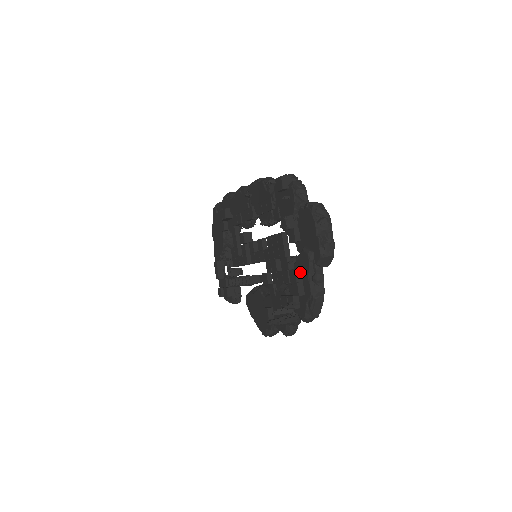
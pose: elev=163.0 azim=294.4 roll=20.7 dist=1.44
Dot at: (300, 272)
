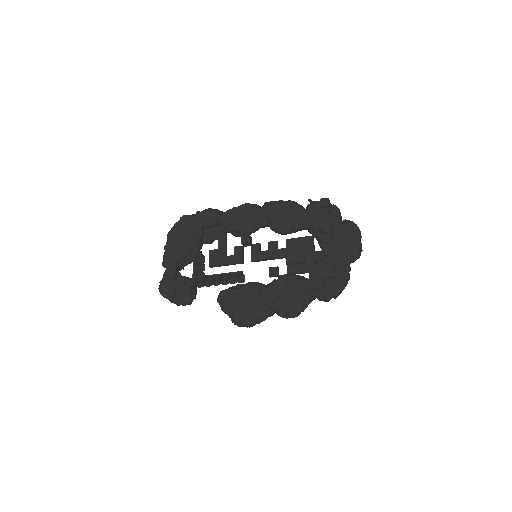
Dot at: (334, 262)
